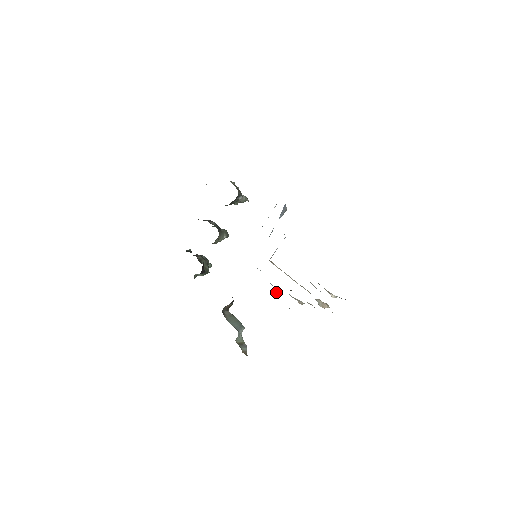
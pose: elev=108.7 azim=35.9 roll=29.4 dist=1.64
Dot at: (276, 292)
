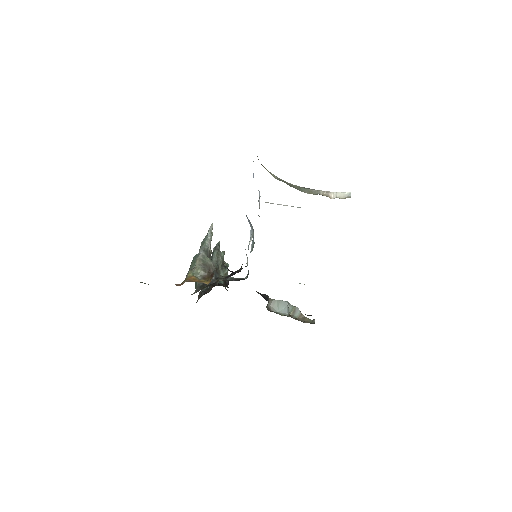
Dot at: occluded
